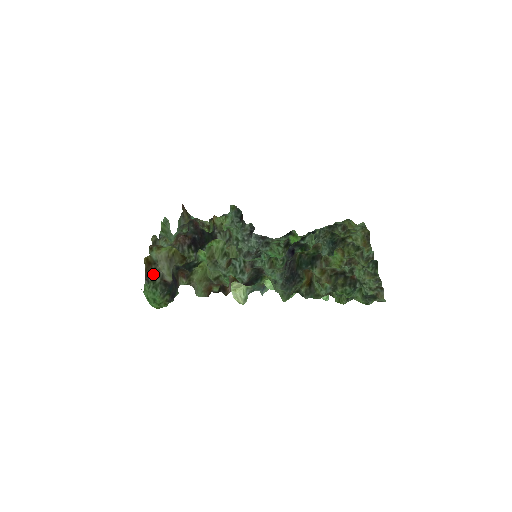
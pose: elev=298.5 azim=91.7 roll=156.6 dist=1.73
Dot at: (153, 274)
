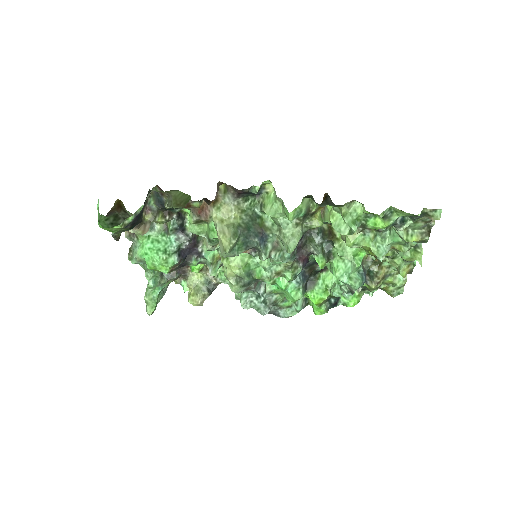
Dot at: (119, 214)
